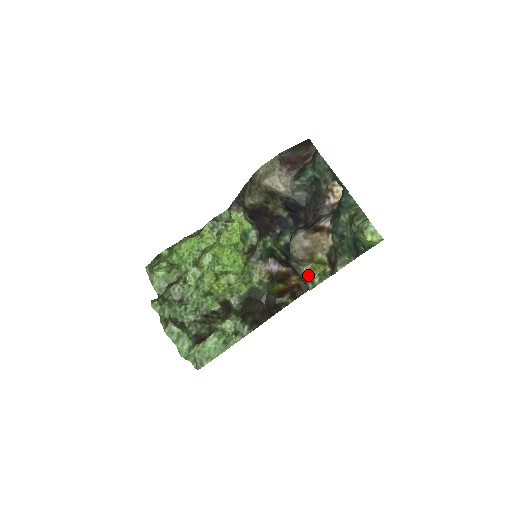
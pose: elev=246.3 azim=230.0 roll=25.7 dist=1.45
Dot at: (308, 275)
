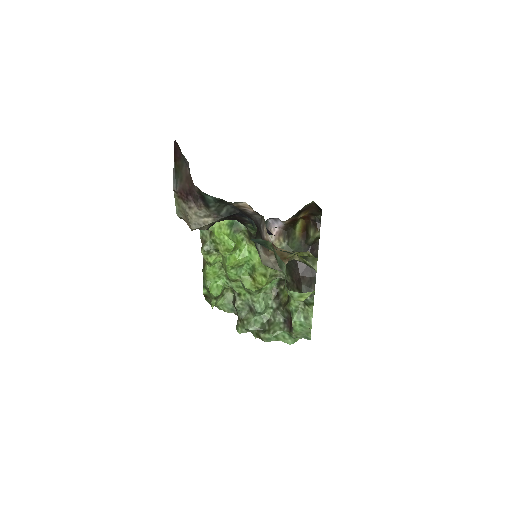
Dot at: (302, 262)
